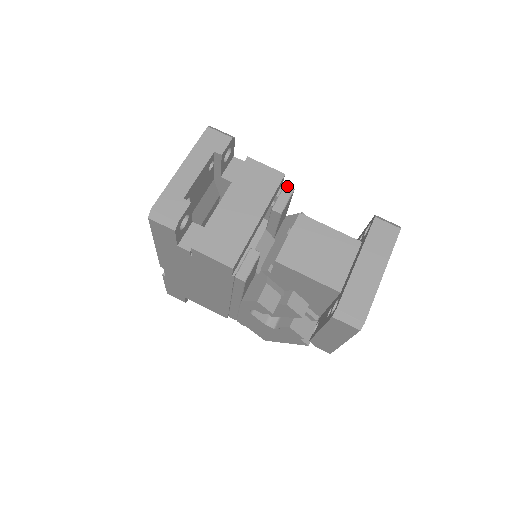
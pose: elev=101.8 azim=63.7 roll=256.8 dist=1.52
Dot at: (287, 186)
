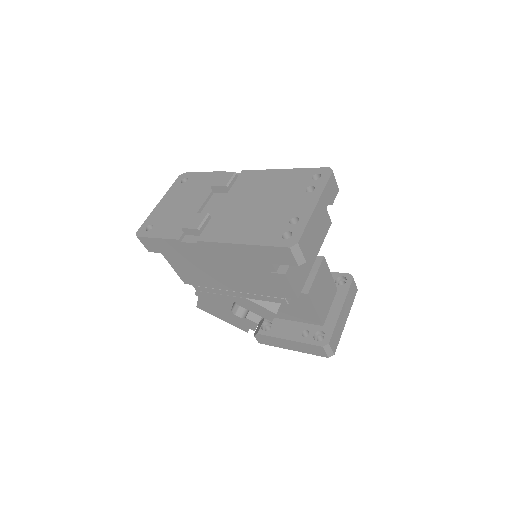
Dot at: occluded
